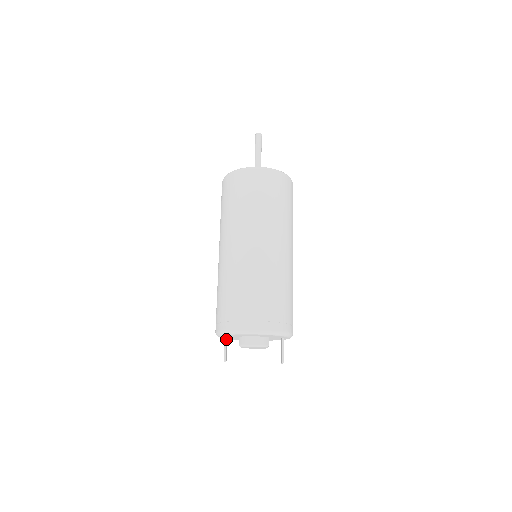
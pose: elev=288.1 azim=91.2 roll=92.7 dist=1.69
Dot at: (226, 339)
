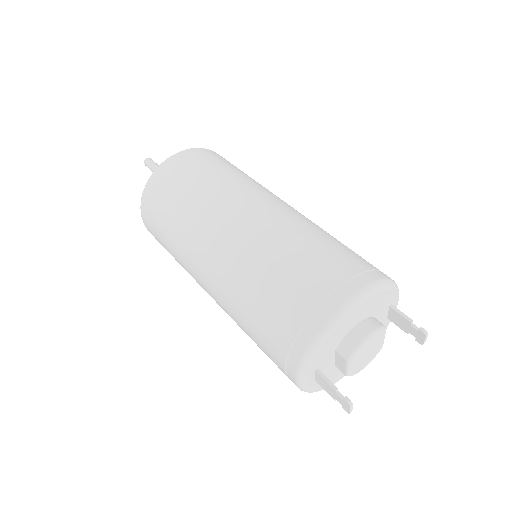
Dot at: (320, 372)
